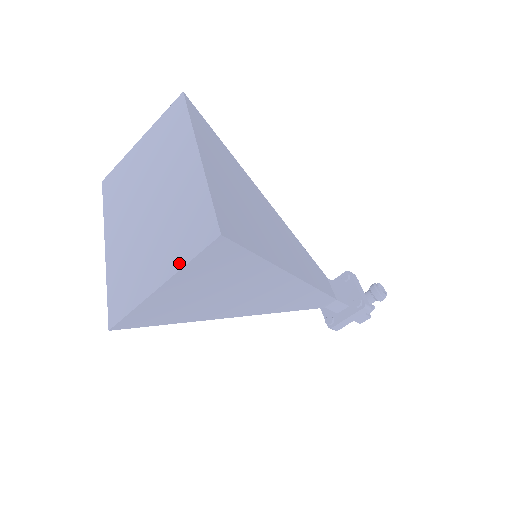
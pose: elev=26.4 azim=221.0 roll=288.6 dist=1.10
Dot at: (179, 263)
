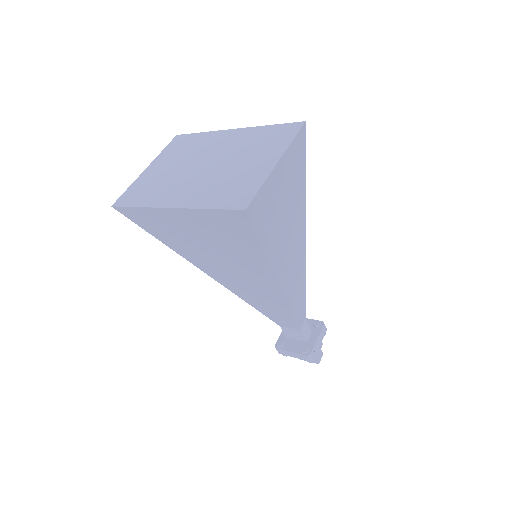
Dot at: (283, 147)
